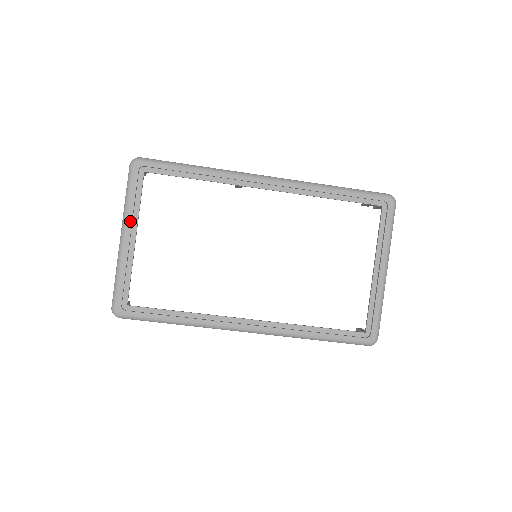
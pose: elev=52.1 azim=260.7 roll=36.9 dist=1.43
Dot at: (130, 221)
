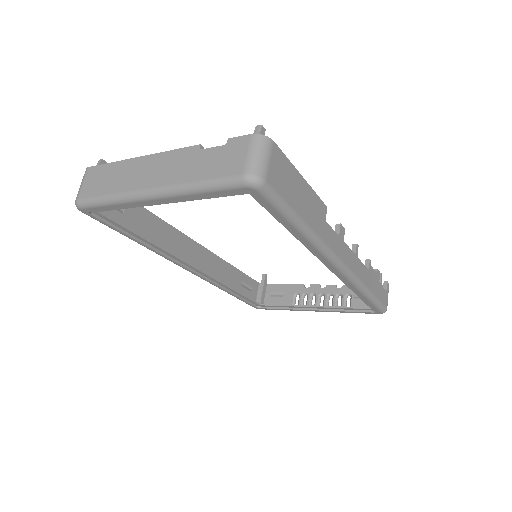
Dot at: (175, 199)
